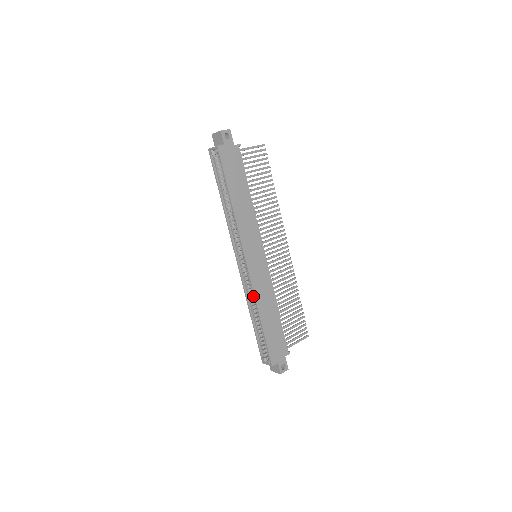
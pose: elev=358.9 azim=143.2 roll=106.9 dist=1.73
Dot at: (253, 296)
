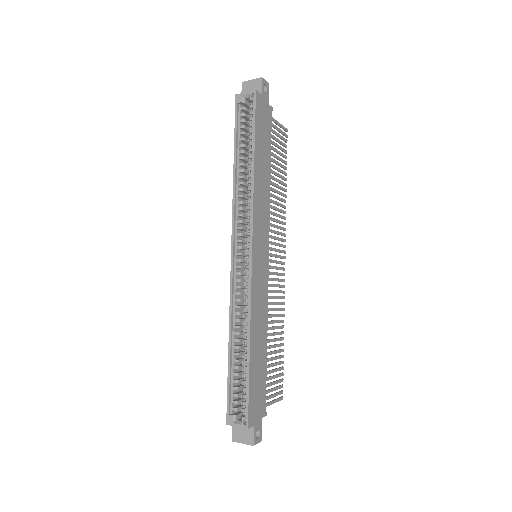
Dot at: occluded
